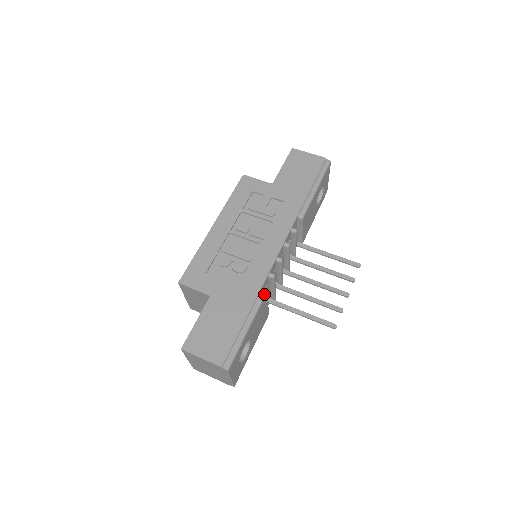
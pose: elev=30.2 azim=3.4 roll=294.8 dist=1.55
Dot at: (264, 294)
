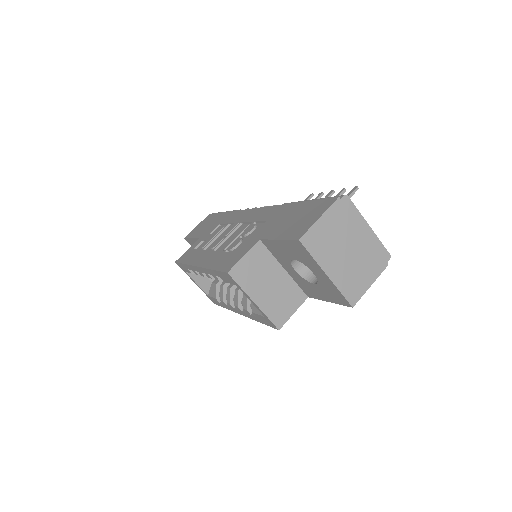
Dot at: (286, 203)
